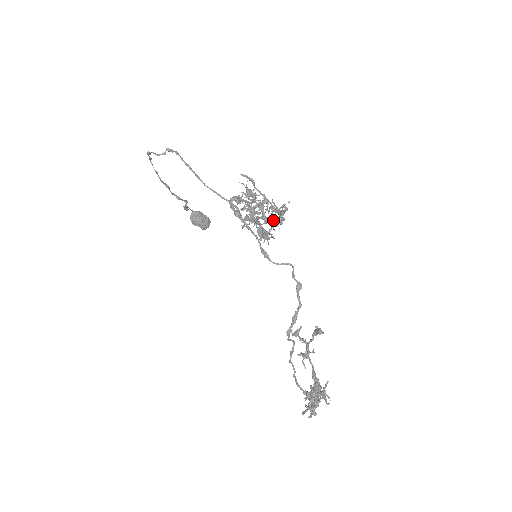
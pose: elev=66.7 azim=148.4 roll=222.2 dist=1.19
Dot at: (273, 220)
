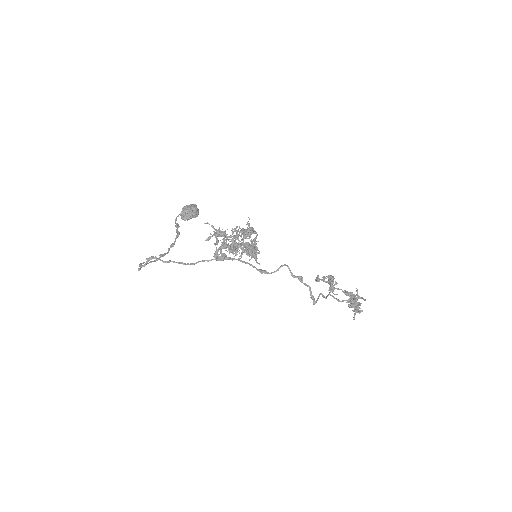
Dot at: (252, 254)
